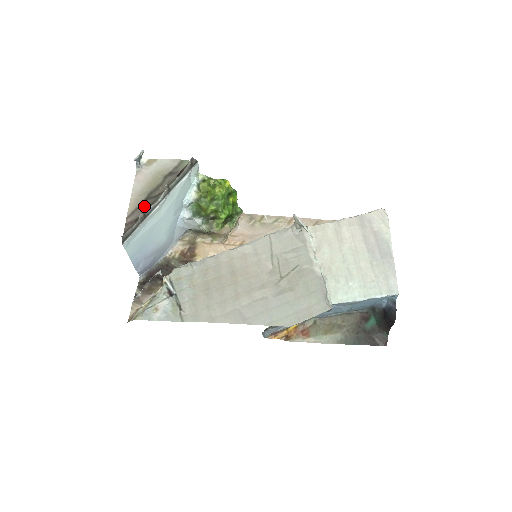
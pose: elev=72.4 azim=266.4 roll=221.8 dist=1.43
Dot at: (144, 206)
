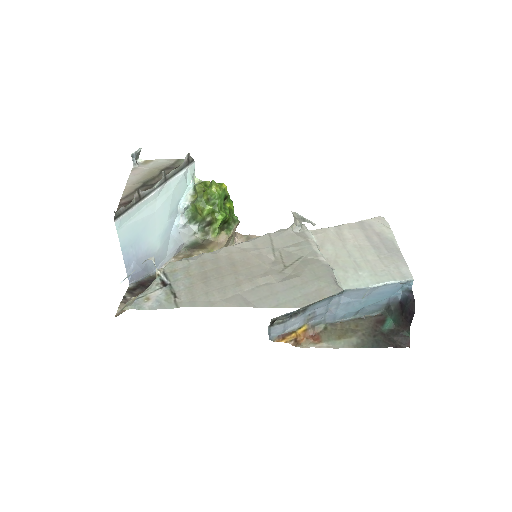
Dot at: occluded
